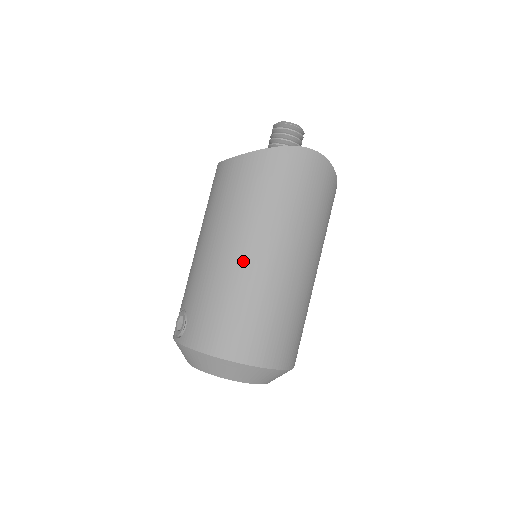
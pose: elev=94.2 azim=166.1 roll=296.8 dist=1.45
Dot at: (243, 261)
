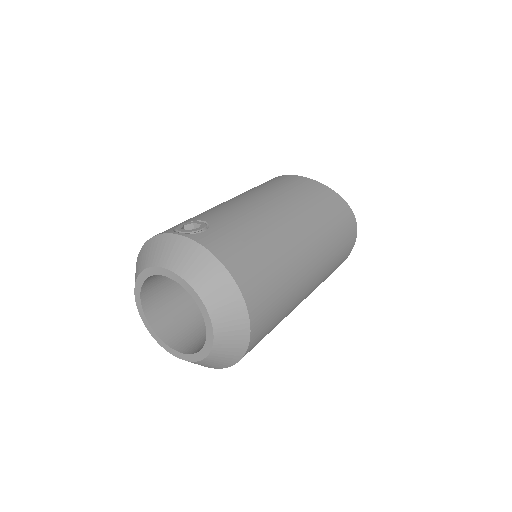
Dot at: (292, 234)
